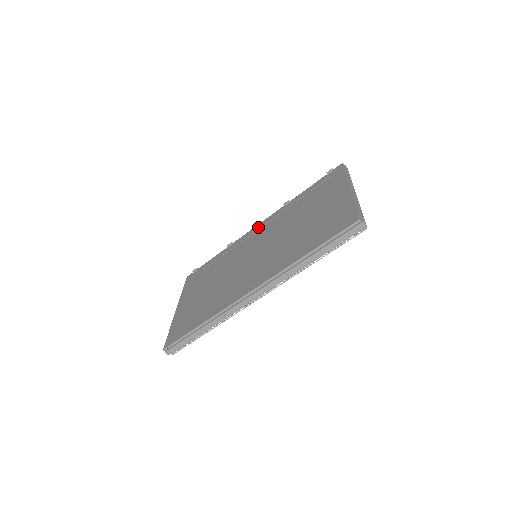
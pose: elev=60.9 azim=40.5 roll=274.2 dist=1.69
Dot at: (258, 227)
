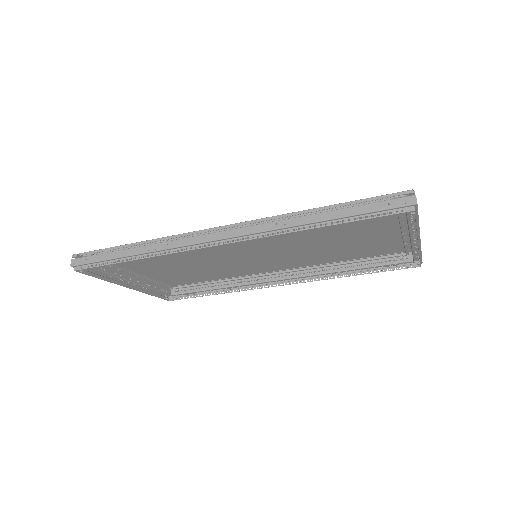
Dot at: (281, 270)
